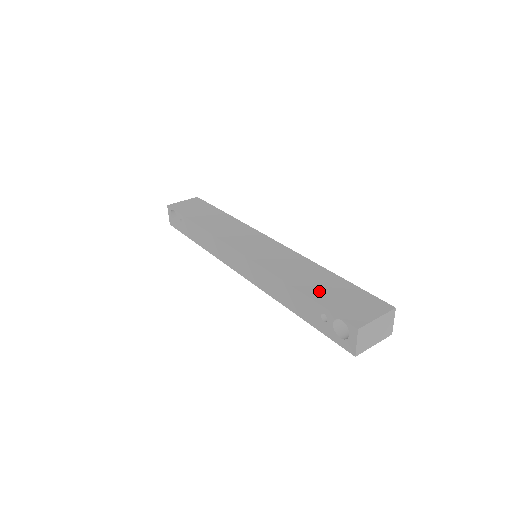
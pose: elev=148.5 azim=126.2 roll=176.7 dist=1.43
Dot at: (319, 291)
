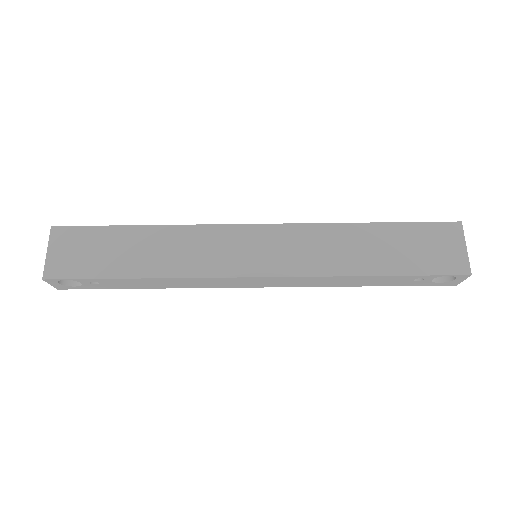
Dot at: (395, 260)
